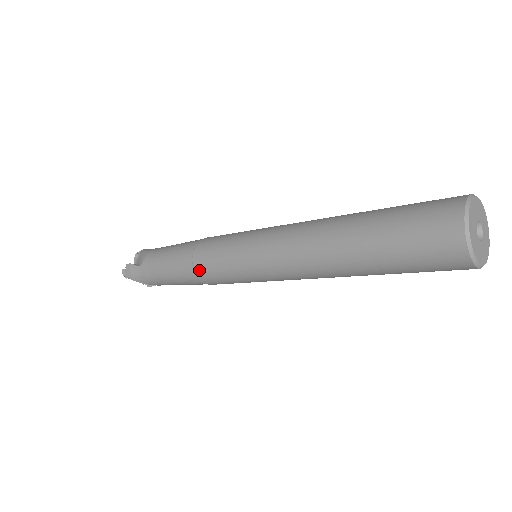
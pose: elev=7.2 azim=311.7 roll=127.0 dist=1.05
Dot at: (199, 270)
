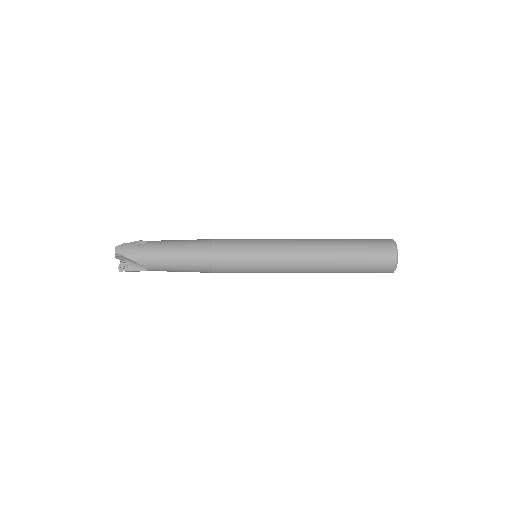
Dot at: (215, 253)
